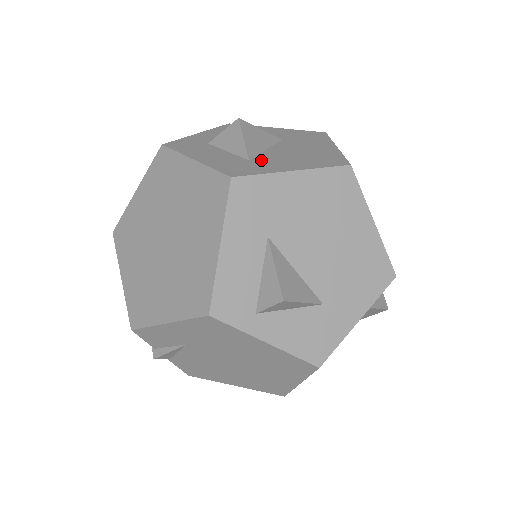
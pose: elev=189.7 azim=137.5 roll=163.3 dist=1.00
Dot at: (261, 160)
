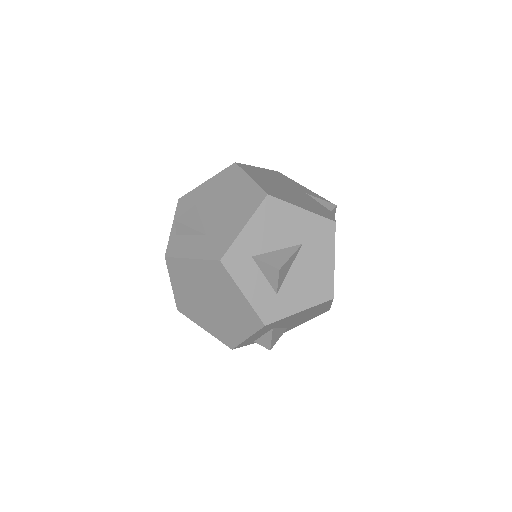
Dot at: (284, 294)
